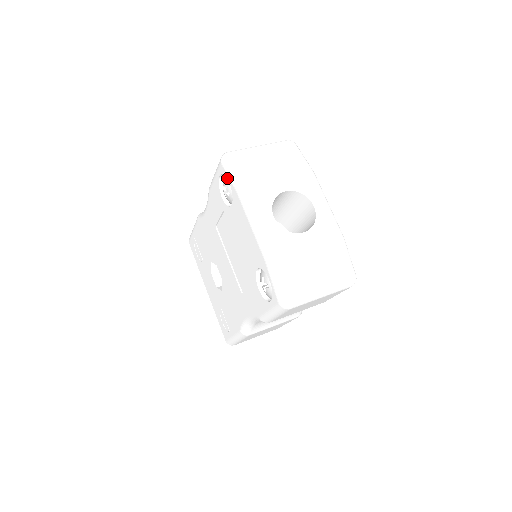
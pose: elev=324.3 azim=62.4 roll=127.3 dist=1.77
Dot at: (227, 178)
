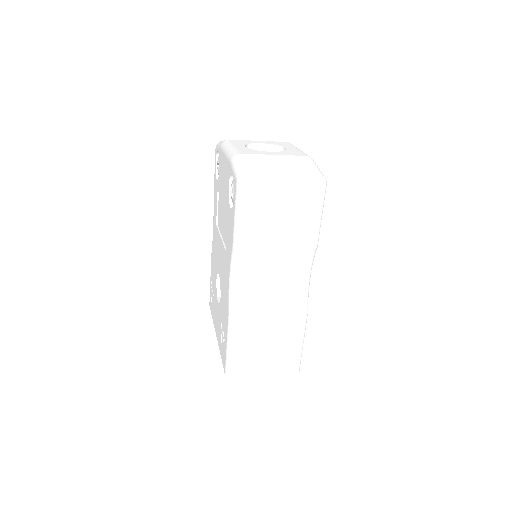
Dot at: (217, 151)
